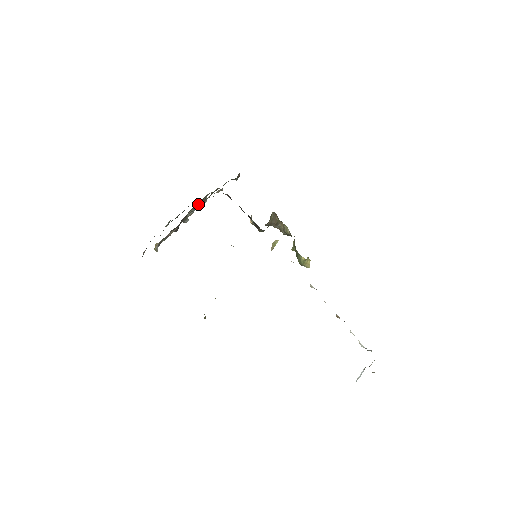
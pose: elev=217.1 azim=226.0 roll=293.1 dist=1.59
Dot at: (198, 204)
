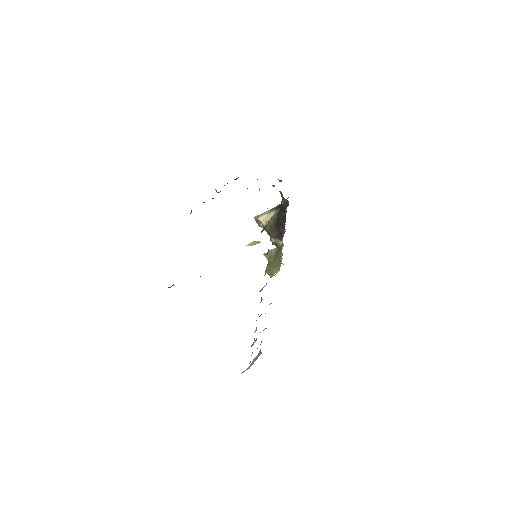
Dot at: occluded
